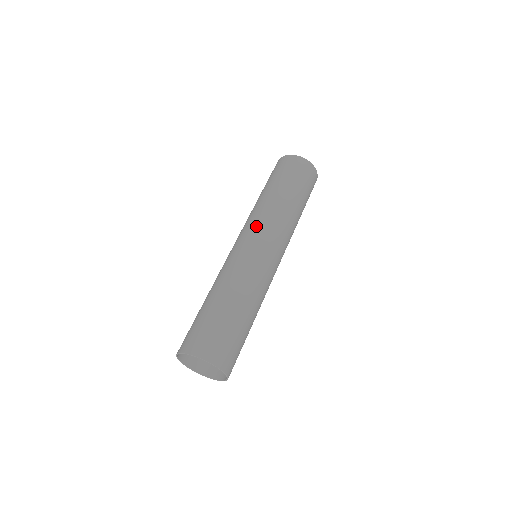
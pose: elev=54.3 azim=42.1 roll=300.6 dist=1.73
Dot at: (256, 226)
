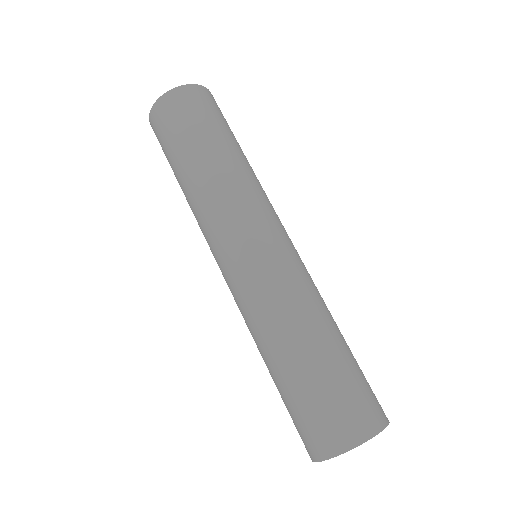
Dot at: (254, 213)
